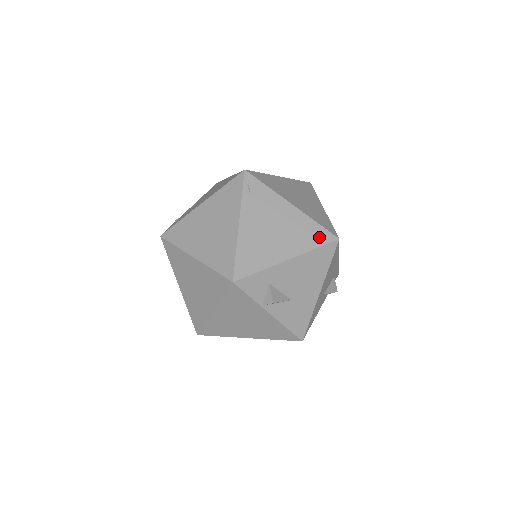
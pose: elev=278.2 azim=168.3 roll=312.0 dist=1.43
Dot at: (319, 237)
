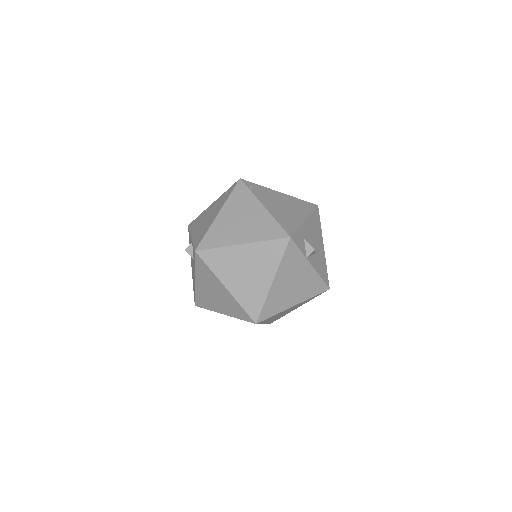
Dot at: (308, 206)
